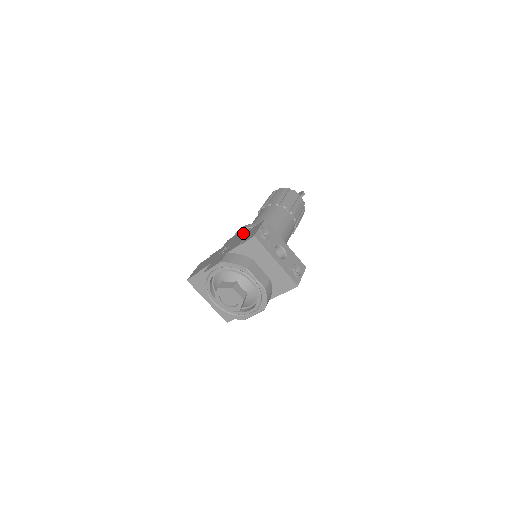
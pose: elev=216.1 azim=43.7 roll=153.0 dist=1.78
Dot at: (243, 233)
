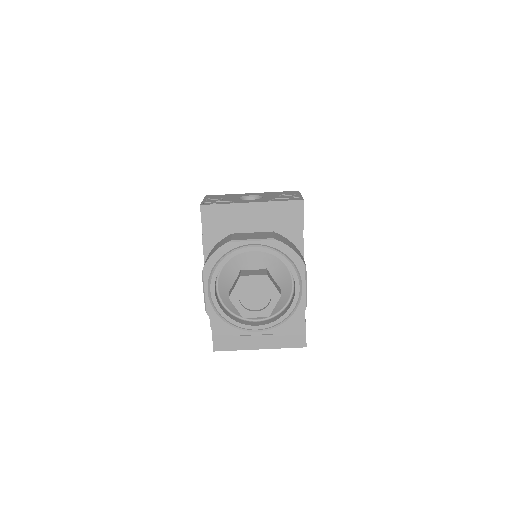
Dot at: occluded
